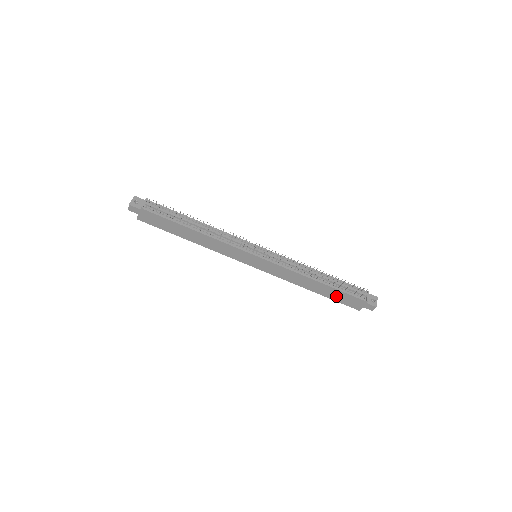
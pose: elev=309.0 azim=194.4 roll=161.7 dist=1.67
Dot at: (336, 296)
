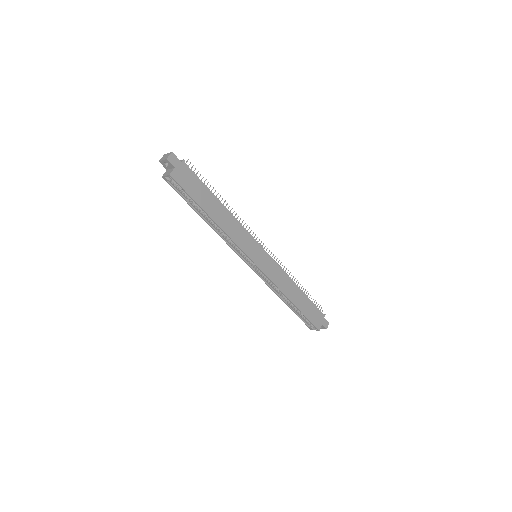
Dot at: (307, 310)
